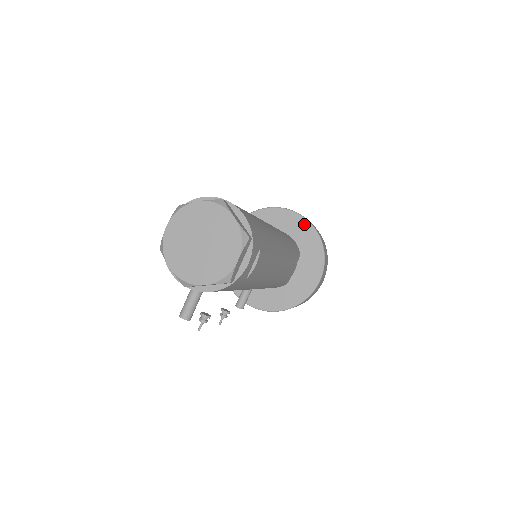
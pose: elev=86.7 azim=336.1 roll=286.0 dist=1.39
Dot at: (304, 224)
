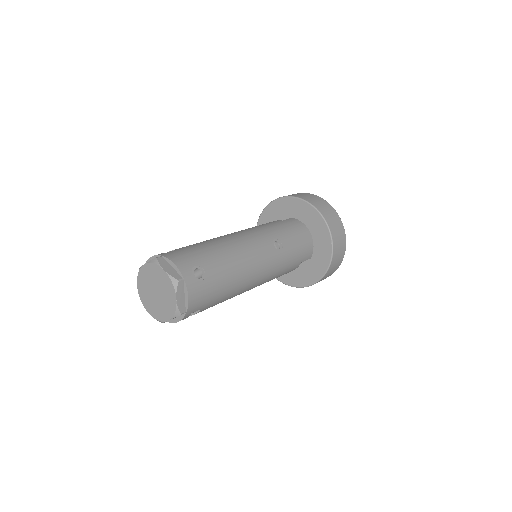
Dot at: (328, 241)
